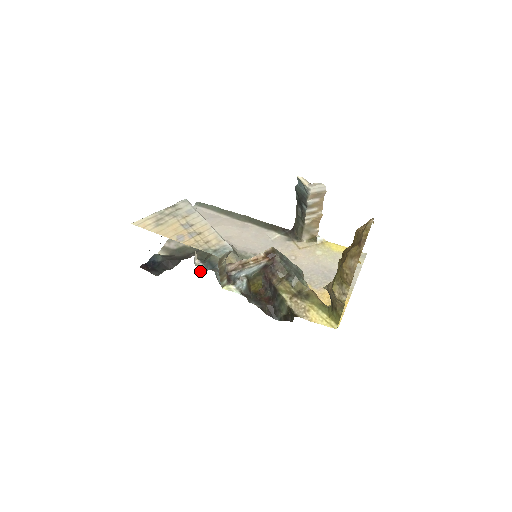
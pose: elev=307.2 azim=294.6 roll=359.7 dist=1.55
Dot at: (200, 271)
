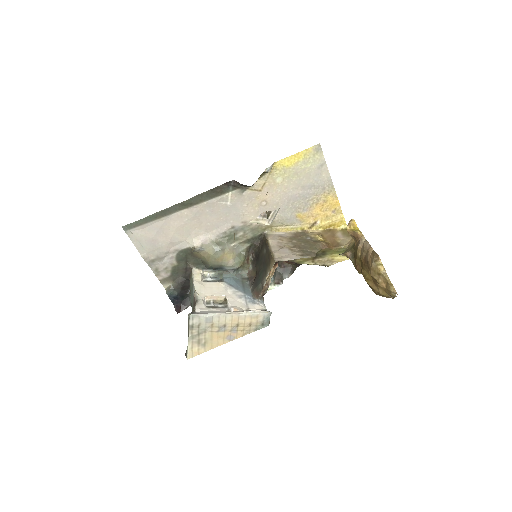
Dot at: (213, 275)
